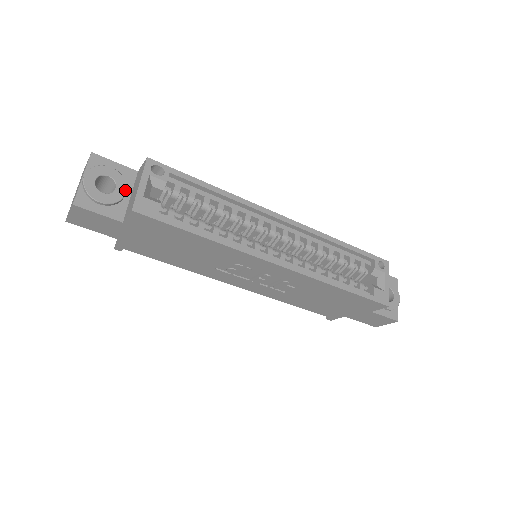
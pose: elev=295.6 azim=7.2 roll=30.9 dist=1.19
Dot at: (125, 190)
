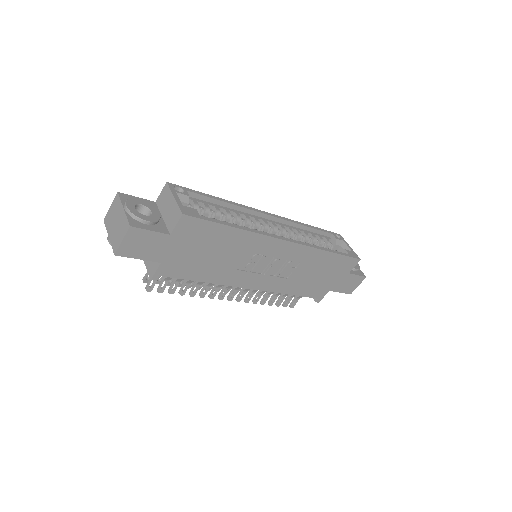
Dot at: (158, 213)
